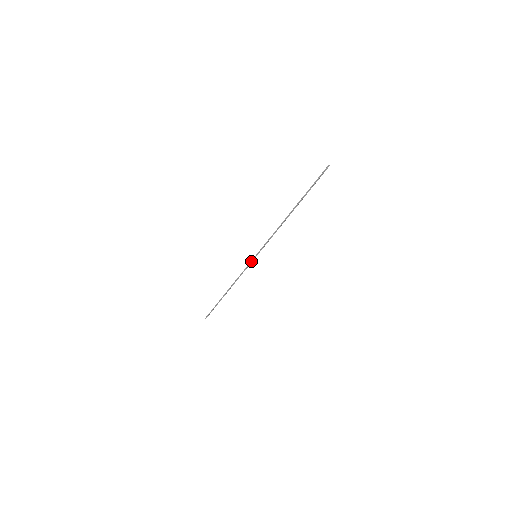
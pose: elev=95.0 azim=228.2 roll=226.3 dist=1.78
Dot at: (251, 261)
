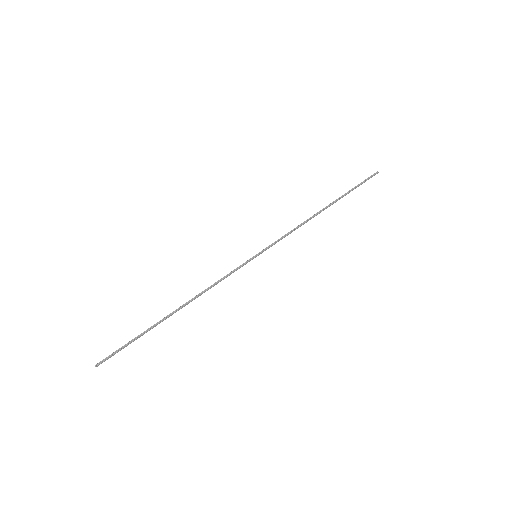
Dot at: (245, 262)
